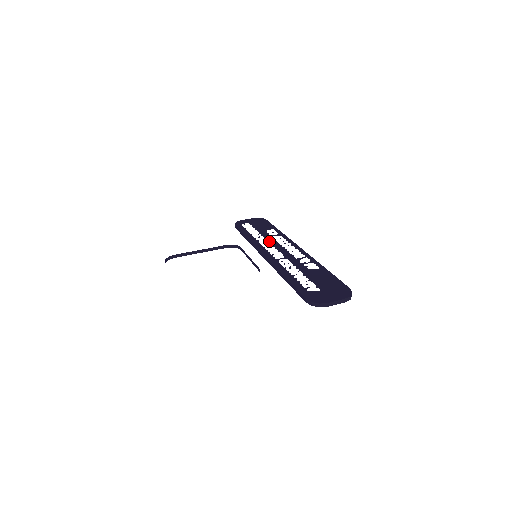
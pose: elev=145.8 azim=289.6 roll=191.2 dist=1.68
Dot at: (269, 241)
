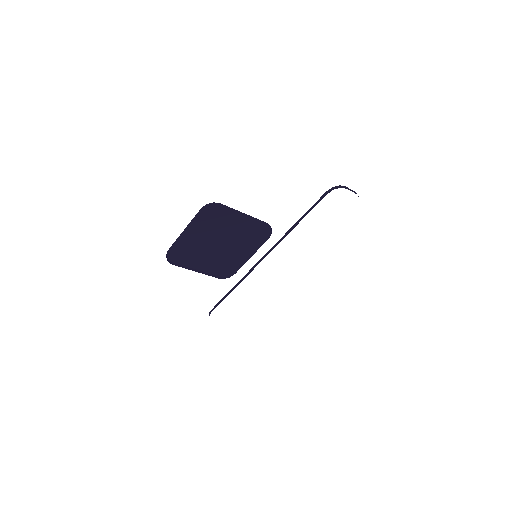
Dot at: occluded
